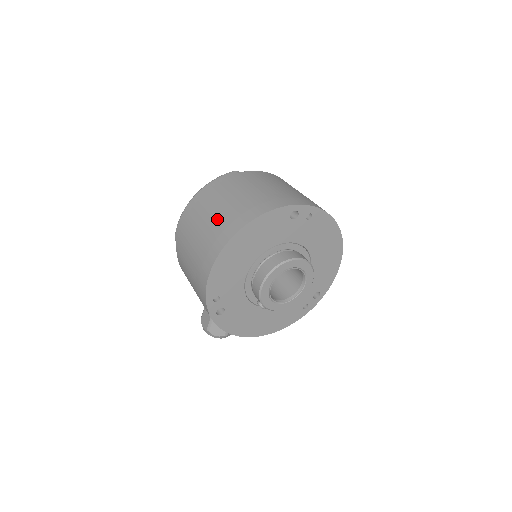
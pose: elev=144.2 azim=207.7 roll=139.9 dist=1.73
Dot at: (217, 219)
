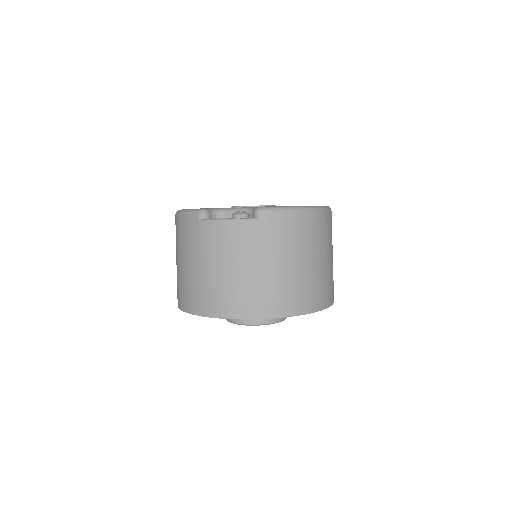
Dot at: (177, 273)
